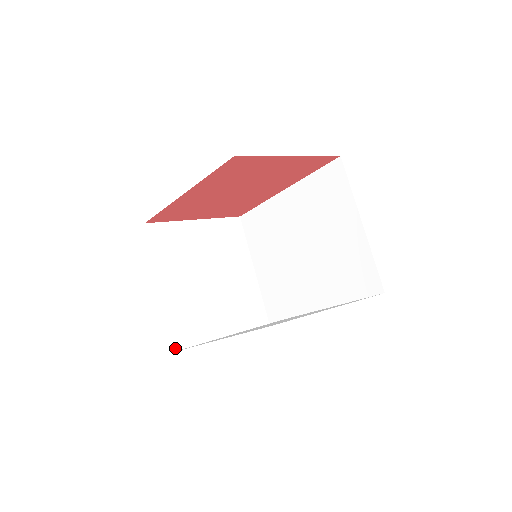
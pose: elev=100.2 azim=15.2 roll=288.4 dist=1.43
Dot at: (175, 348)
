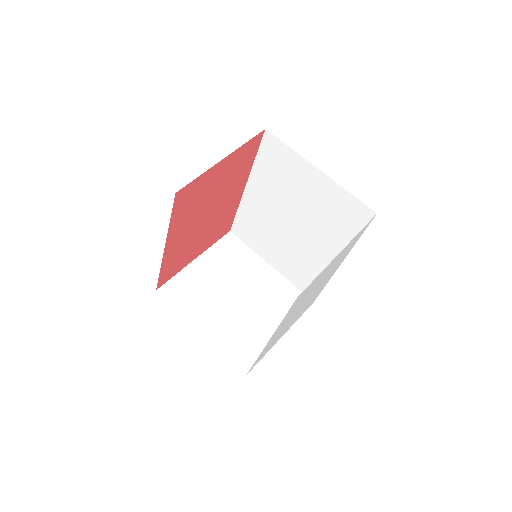
Dot at: (245, 372)
